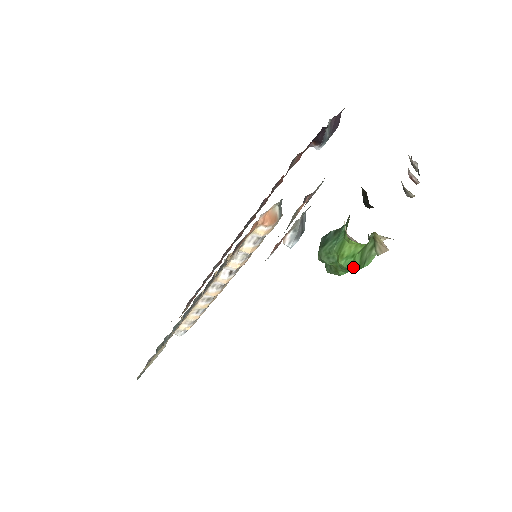
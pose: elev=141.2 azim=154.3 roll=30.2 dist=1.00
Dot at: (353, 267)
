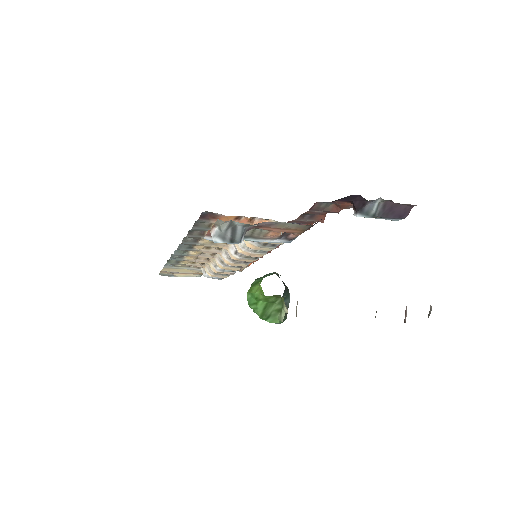
Dot at: (255, 310)
